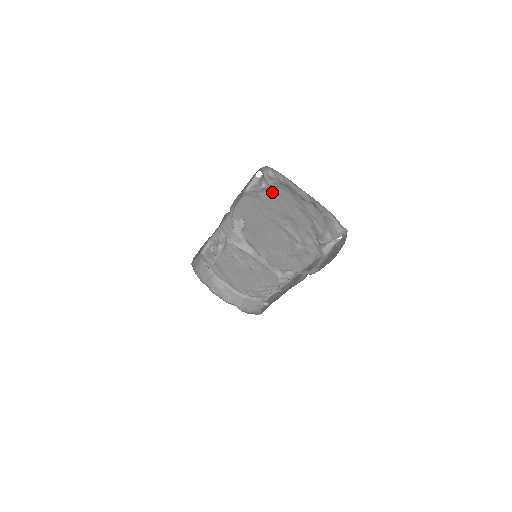
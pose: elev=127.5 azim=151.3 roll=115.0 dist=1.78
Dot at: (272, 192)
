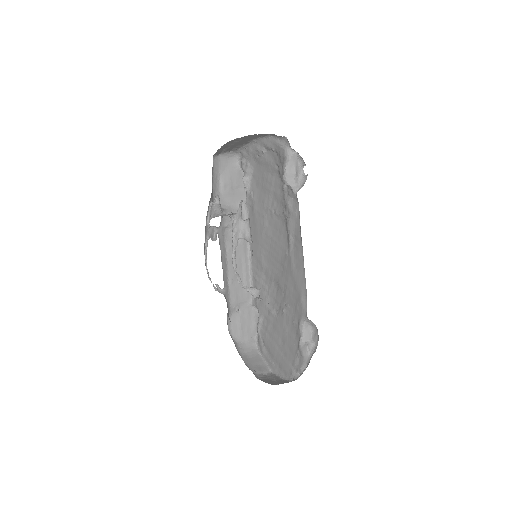
Dot at: (254, 182)
